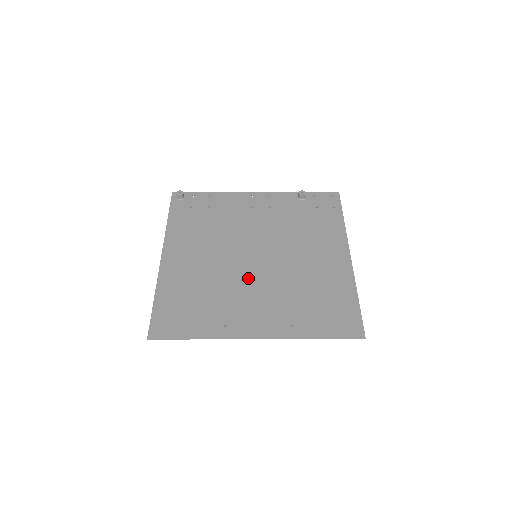
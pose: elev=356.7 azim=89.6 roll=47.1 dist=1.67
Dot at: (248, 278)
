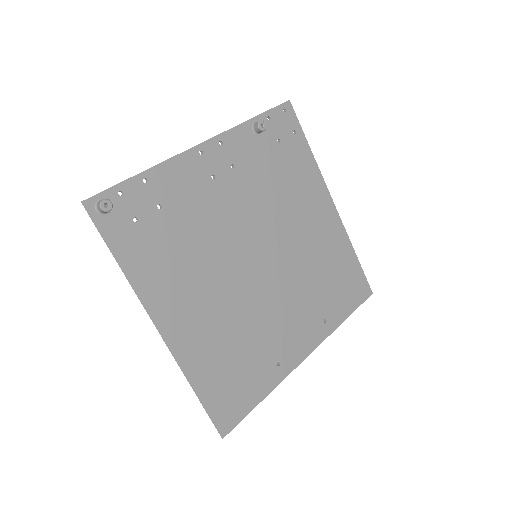
Dot at: (267, 294)
